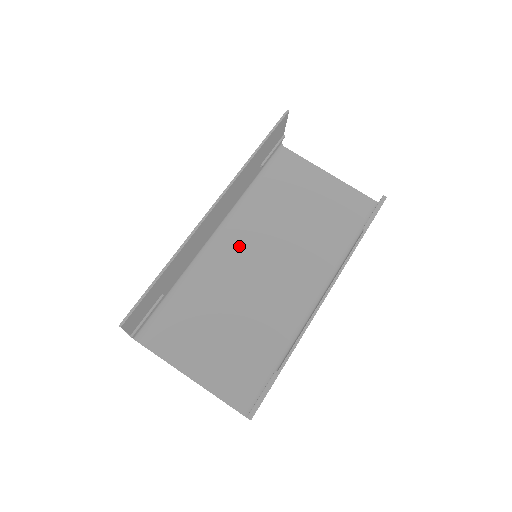
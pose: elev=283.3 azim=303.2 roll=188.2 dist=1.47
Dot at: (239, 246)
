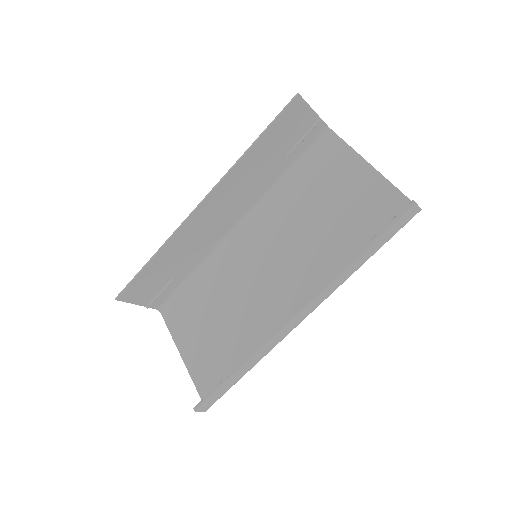
Dot at: (252, 242)
